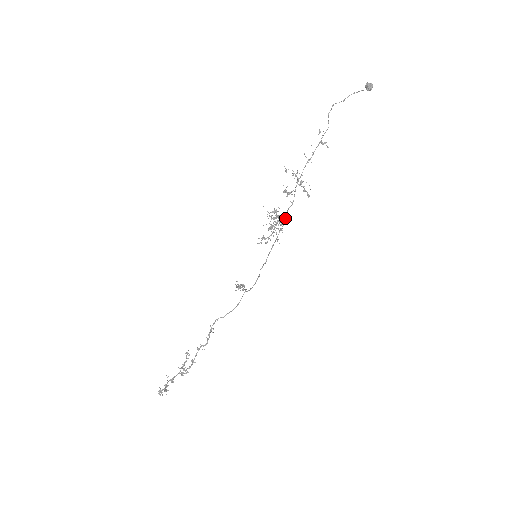
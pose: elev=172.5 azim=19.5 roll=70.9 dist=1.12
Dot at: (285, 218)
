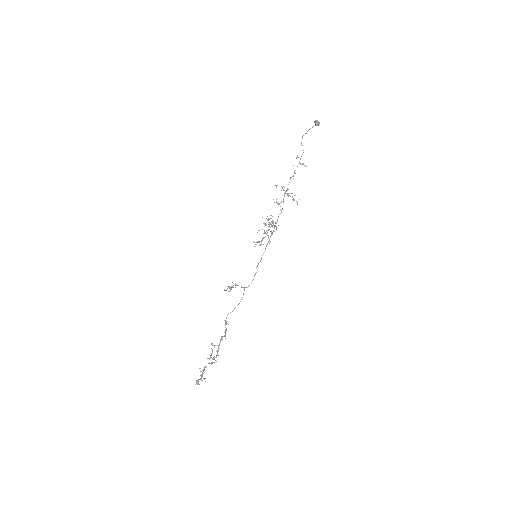
Dot at: (276, 223)
